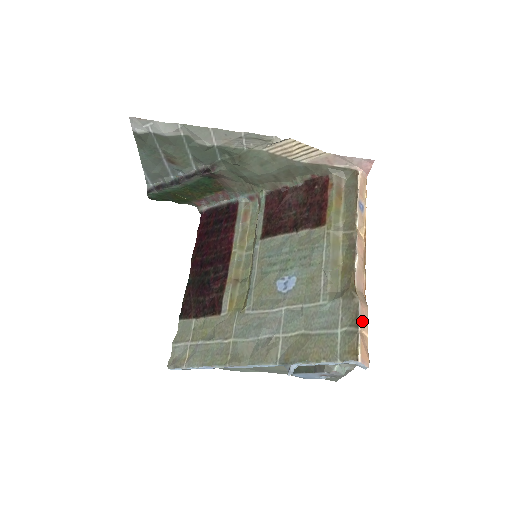
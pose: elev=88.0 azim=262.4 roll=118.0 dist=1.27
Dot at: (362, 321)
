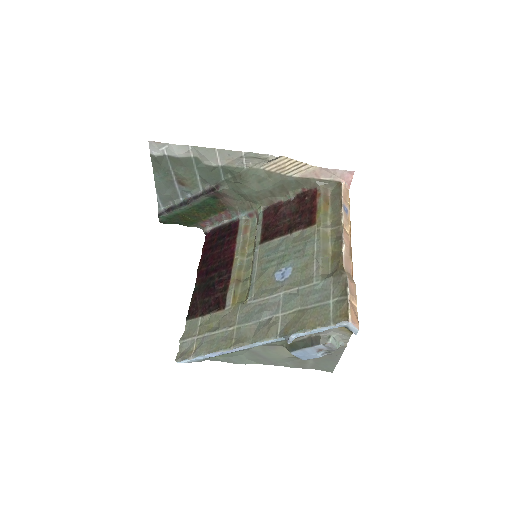
Dot at: (351, 292)
